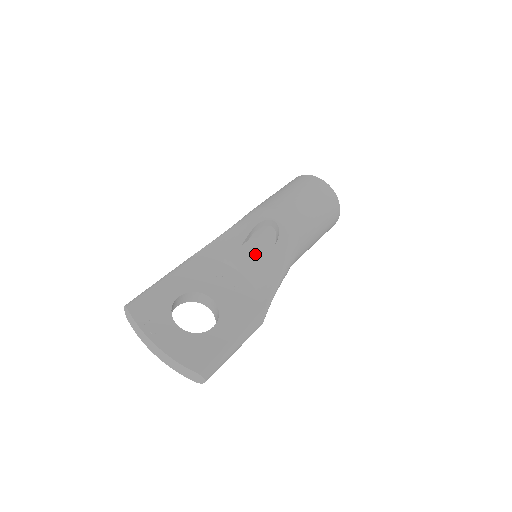
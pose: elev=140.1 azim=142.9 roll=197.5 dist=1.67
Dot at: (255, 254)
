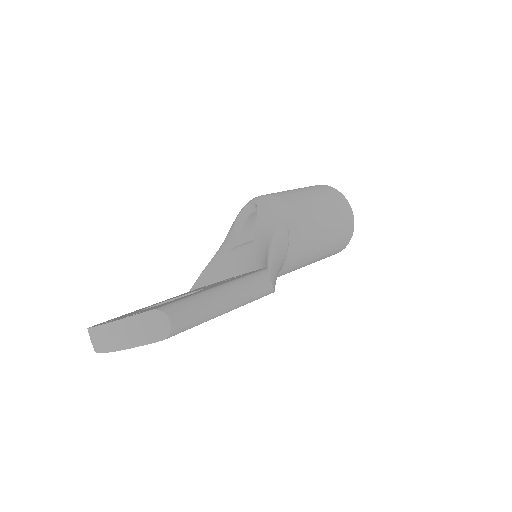
Dot at: (245, 243)
